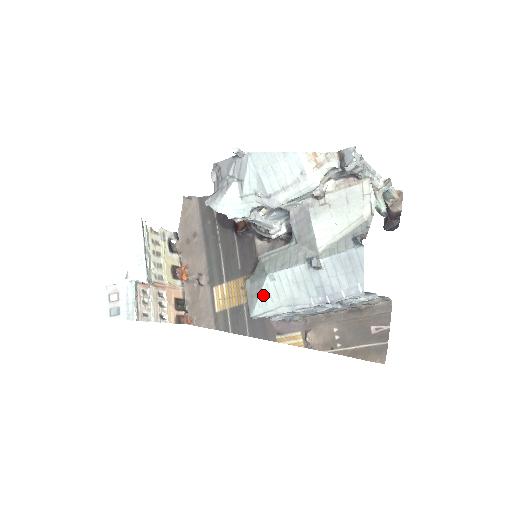
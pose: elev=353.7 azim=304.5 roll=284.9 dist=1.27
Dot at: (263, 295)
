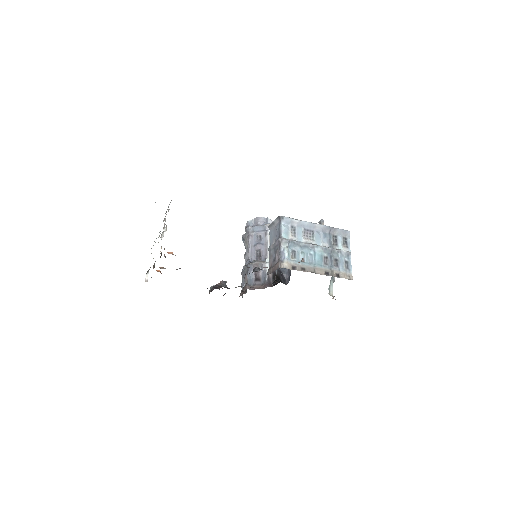
Dot at: occluded
